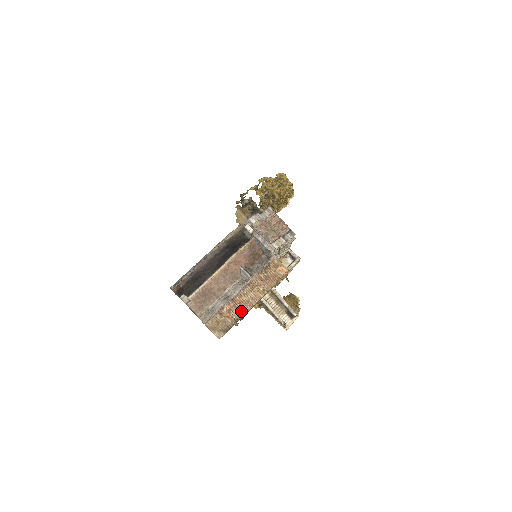
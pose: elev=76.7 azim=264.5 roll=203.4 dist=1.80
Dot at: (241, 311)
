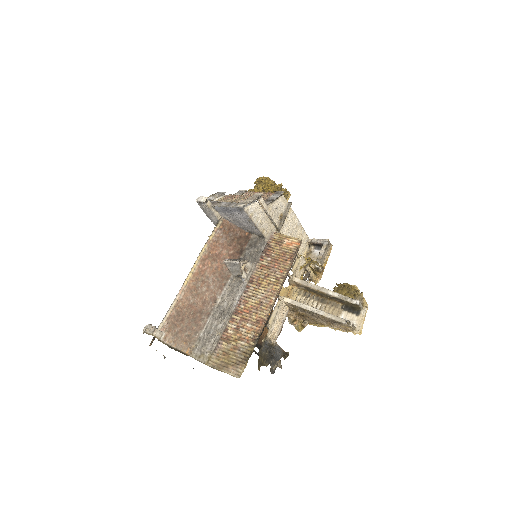
Dot at: (256, 322)
